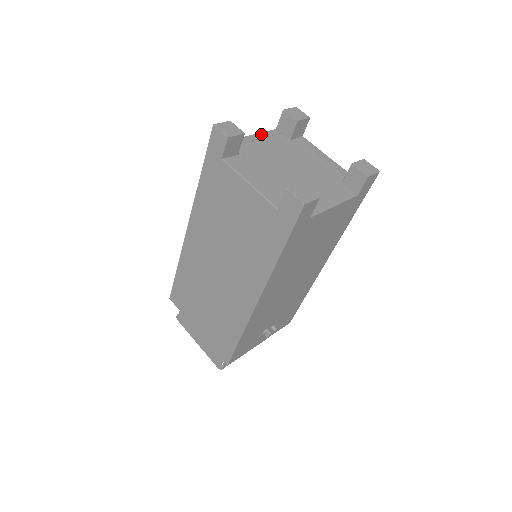
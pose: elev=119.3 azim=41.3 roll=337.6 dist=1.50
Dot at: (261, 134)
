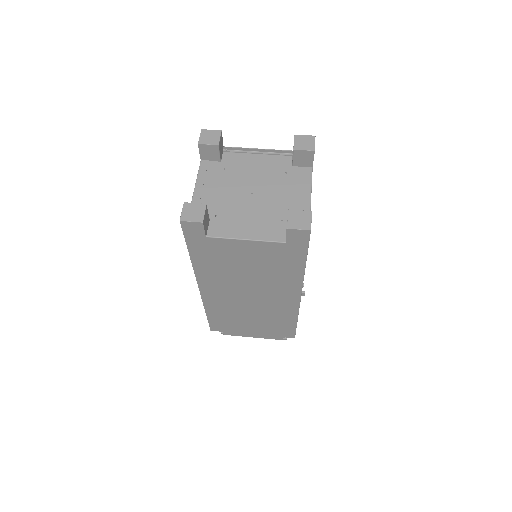
Dot at: (199, 179)
